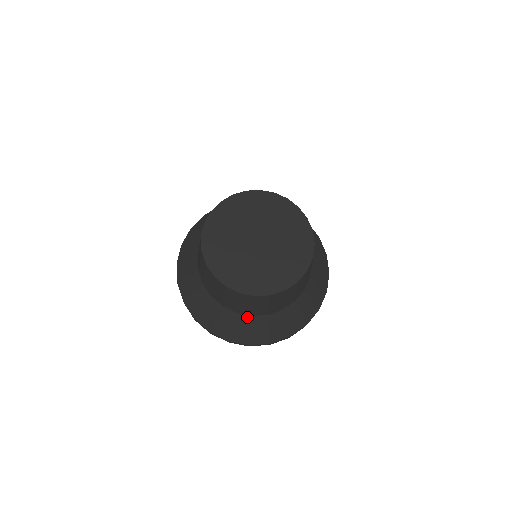
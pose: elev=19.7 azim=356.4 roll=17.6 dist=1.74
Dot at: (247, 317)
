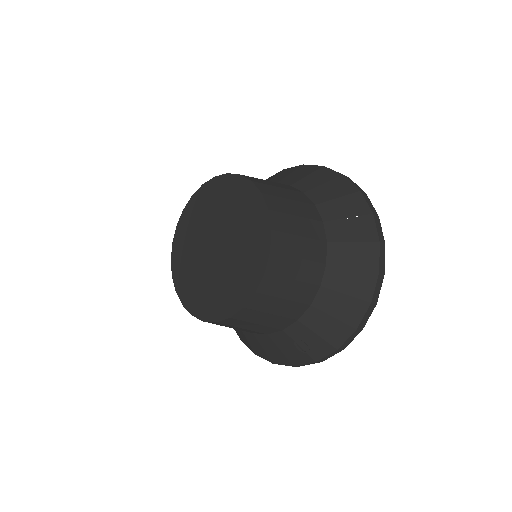
Dot at: occluded
